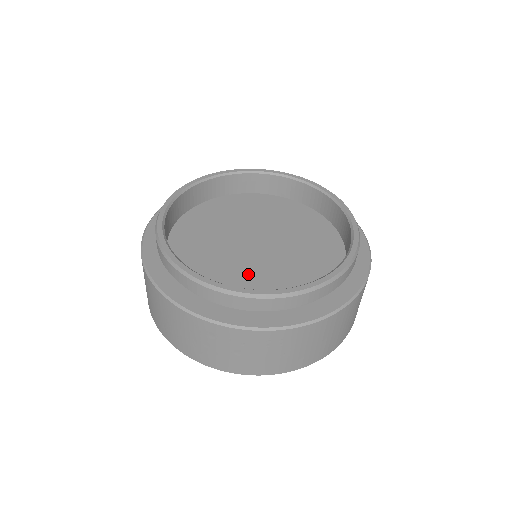
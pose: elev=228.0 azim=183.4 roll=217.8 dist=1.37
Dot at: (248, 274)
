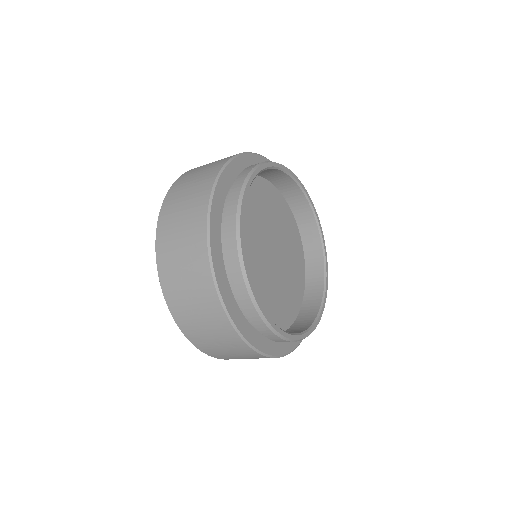
Dot at: (263, 291)
